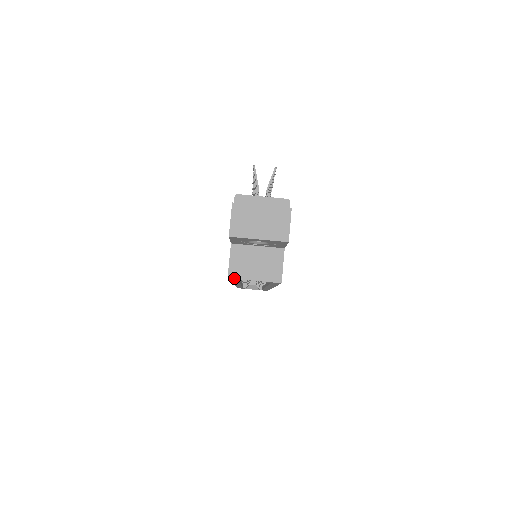
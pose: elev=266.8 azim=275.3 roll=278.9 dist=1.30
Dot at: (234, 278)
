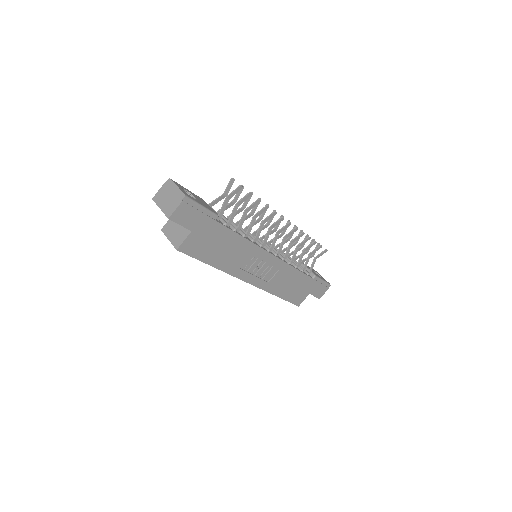
Dot at: (163, 232)
